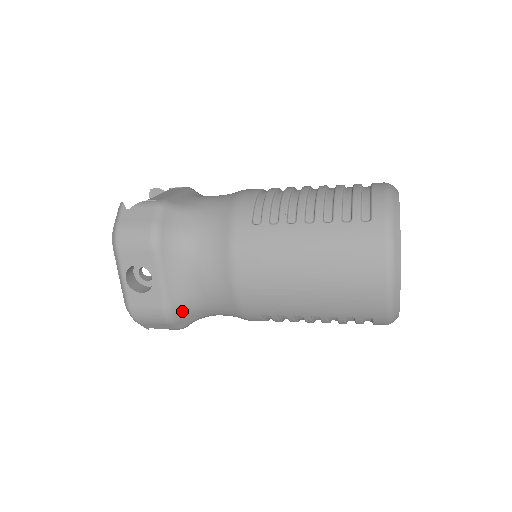
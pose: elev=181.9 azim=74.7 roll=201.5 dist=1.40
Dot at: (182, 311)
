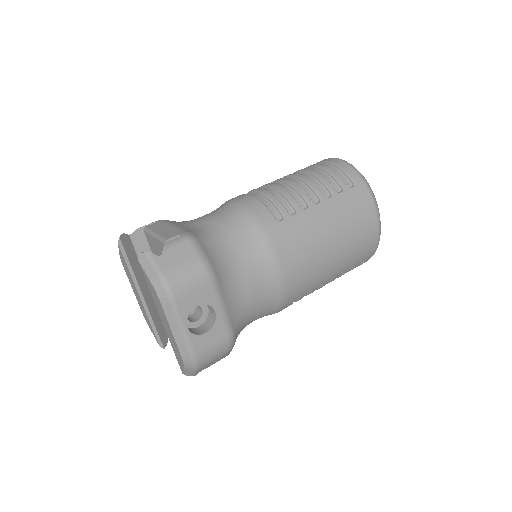
Dot at: (238, 332)
